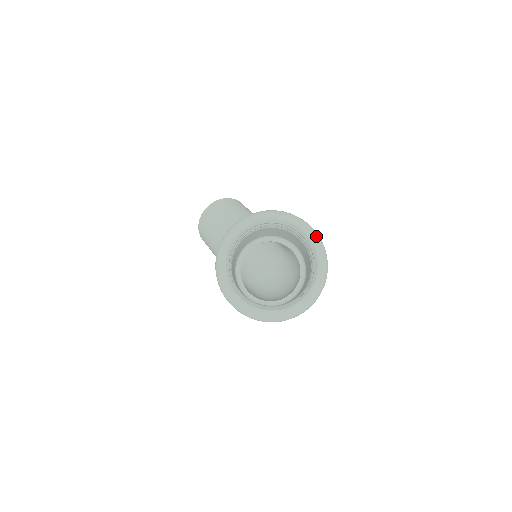
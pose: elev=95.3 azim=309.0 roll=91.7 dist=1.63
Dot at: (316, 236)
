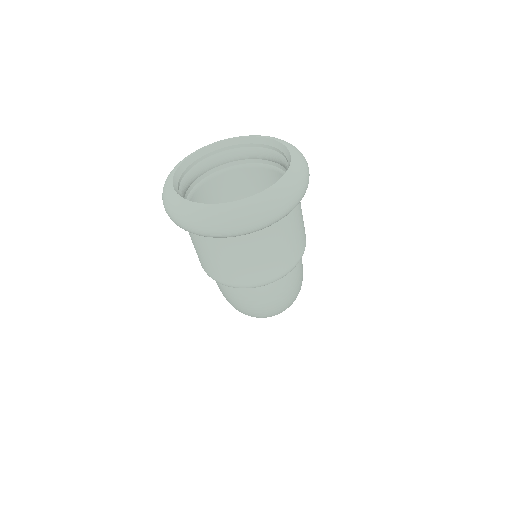
Dot at: (302, 158)
